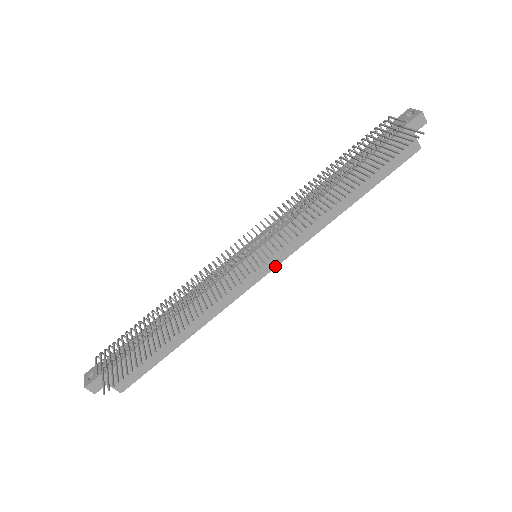
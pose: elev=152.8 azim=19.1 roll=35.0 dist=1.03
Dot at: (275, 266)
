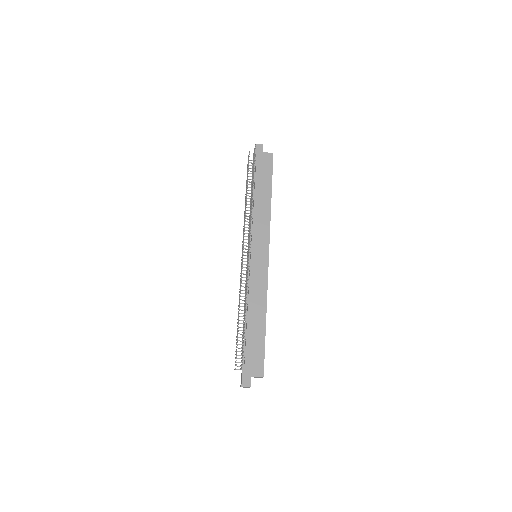
Dot at: (268, 251)
